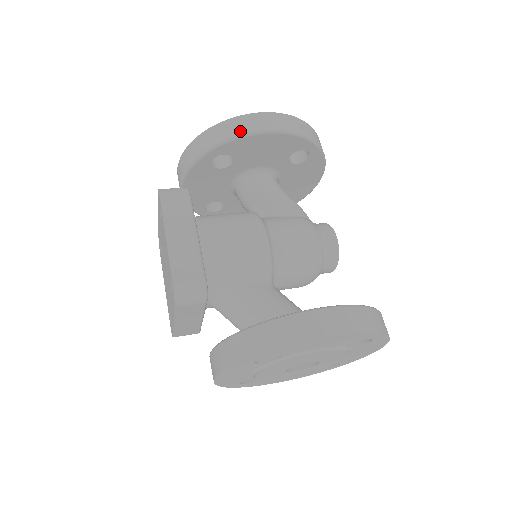
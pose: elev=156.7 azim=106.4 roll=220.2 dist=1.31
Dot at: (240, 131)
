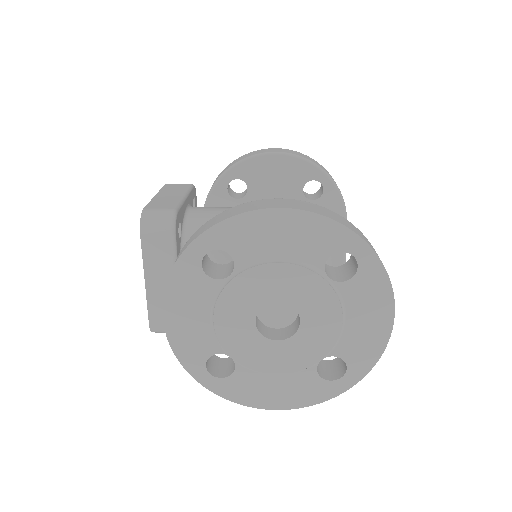
Dot at: (251, 155)
